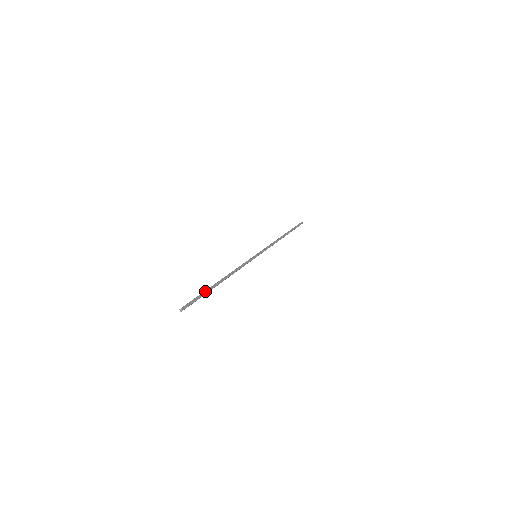
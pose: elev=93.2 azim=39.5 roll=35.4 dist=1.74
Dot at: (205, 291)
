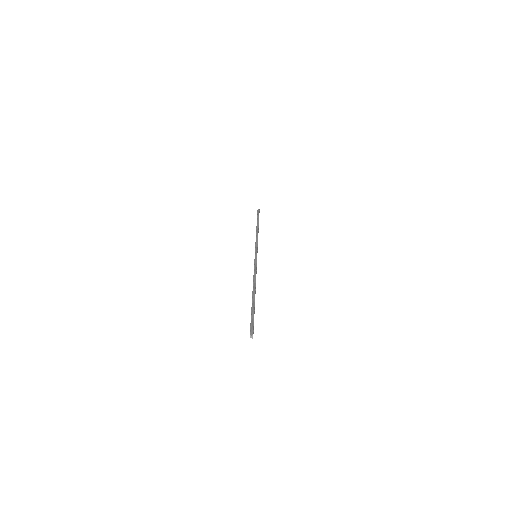
Dot at: (251, 309)
